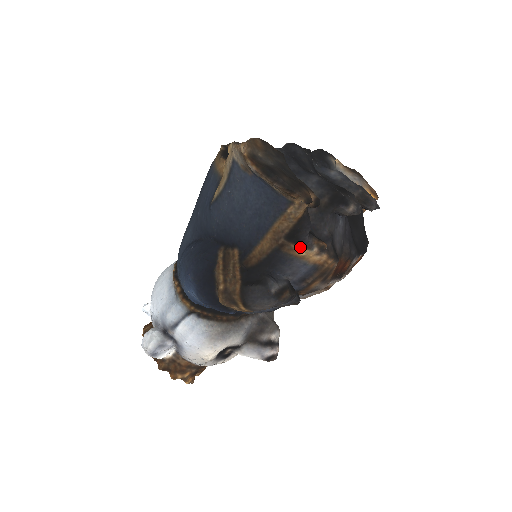
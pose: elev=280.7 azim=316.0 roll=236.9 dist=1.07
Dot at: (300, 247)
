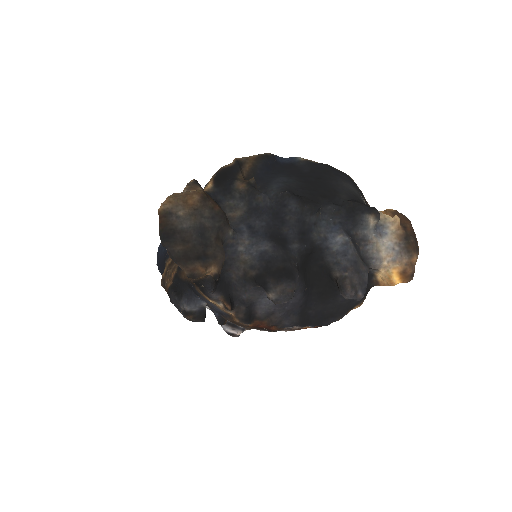
Dot at: (206, 296)
